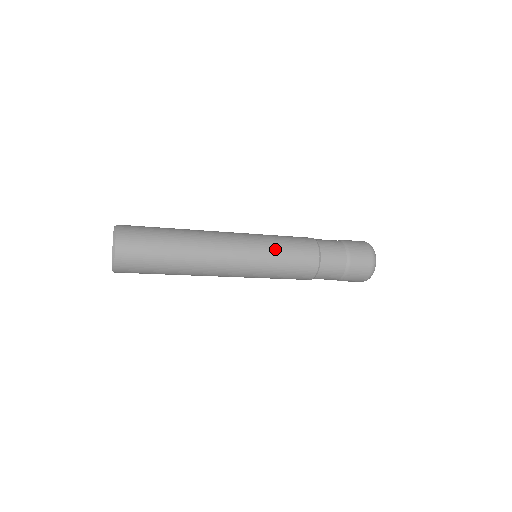
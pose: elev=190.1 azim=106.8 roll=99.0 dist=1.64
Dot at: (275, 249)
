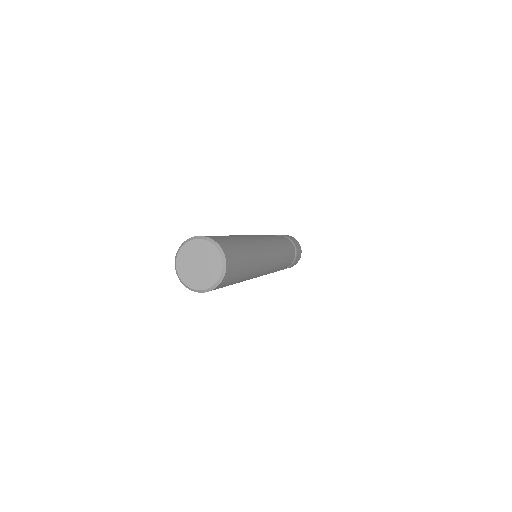
Dot at: (272, 239)
